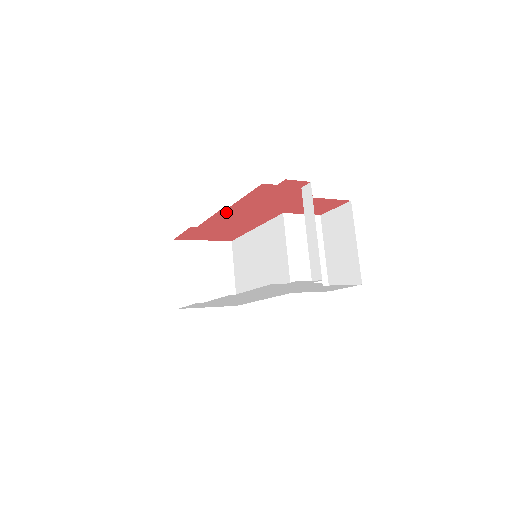
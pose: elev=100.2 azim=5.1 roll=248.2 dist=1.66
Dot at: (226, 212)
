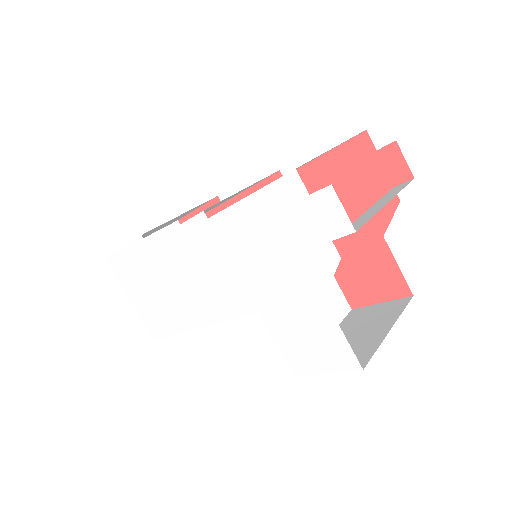
Dot at: occluded
